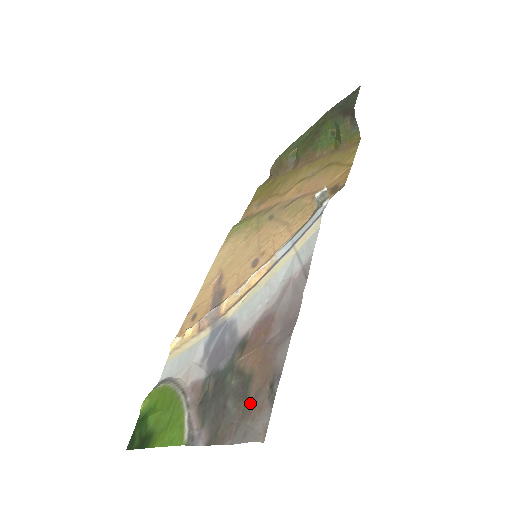
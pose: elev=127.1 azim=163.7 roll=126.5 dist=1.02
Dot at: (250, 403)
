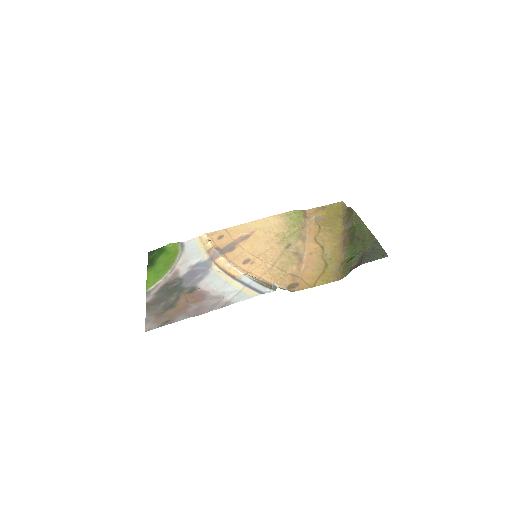
Dot at: (162, 315)
